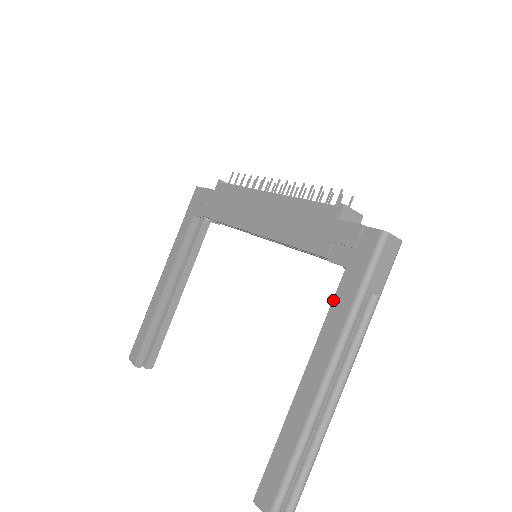
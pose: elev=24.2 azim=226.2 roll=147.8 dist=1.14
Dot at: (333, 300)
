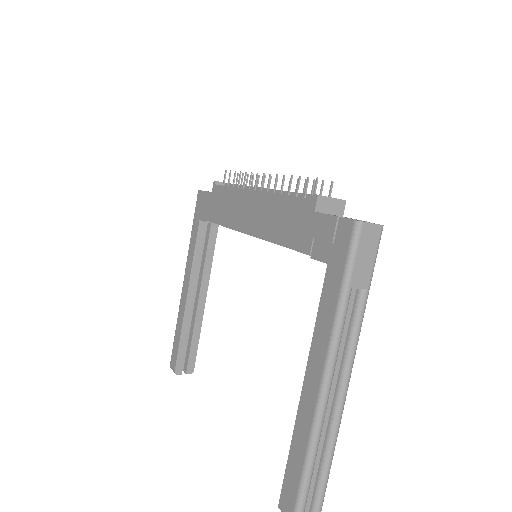
Dot at: (320, 300)
